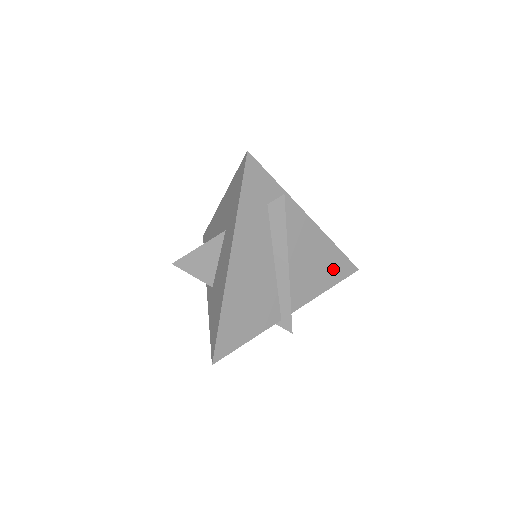
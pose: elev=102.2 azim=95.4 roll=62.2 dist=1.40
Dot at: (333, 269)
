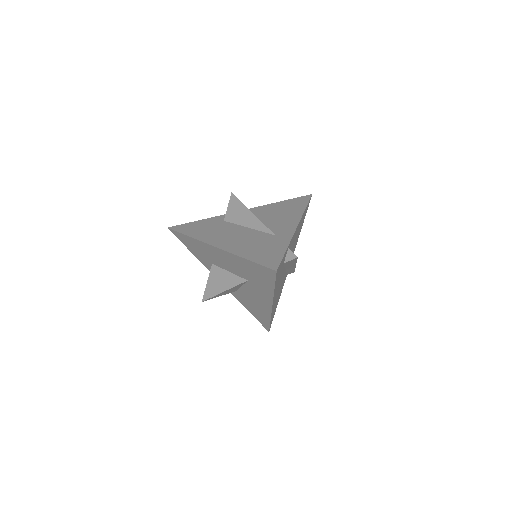
Dot at: occluded
